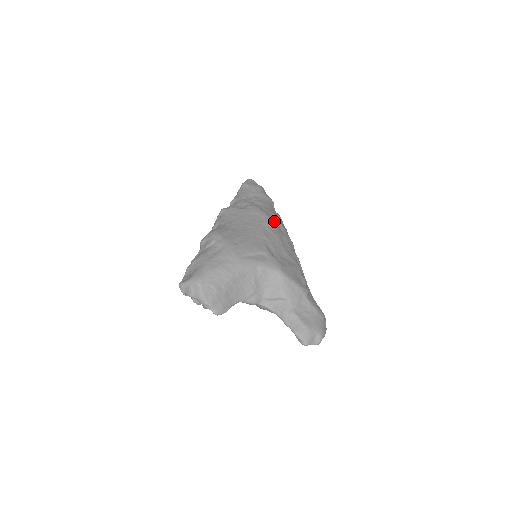
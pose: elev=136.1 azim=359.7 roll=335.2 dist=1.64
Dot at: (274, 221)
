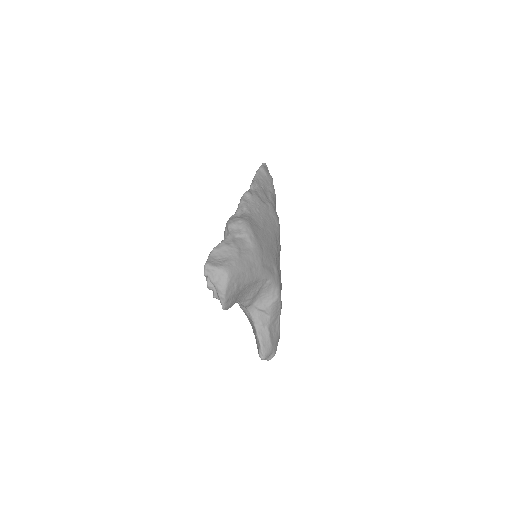
Dot at: occluded
